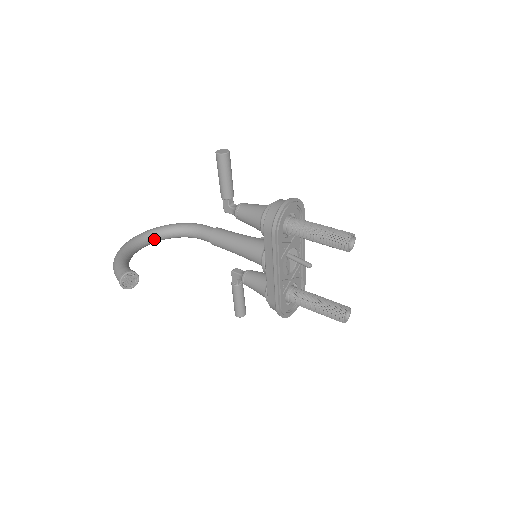
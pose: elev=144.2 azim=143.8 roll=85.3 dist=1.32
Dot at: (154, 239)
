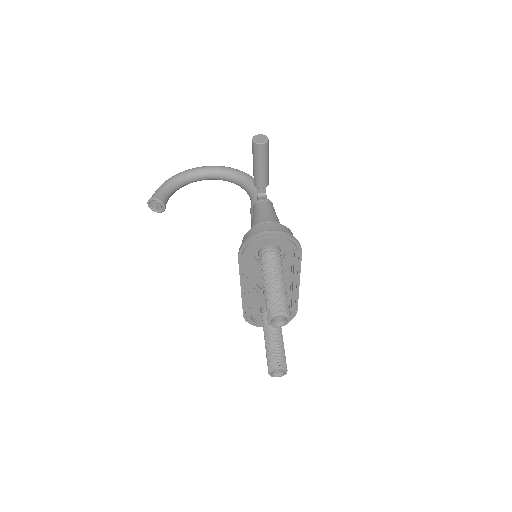
Dot at: (220, 177)
